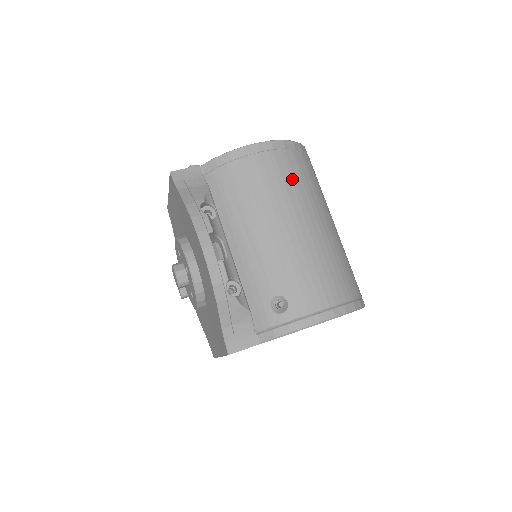
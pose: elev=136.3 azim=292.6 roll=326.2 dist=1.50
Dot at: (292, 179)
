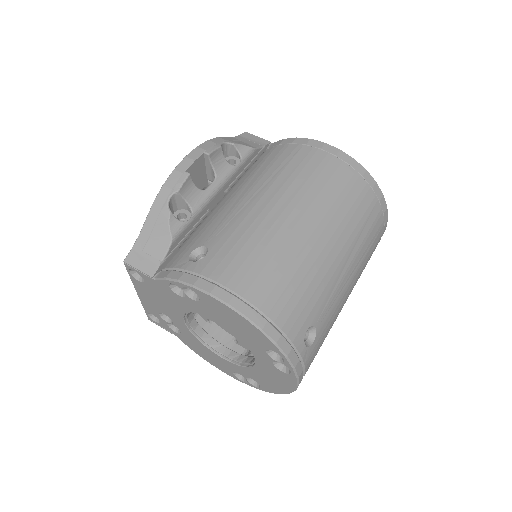
Dot at: (327, 185)
